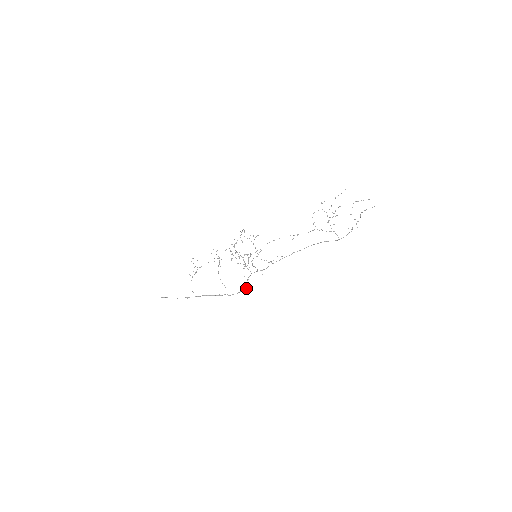
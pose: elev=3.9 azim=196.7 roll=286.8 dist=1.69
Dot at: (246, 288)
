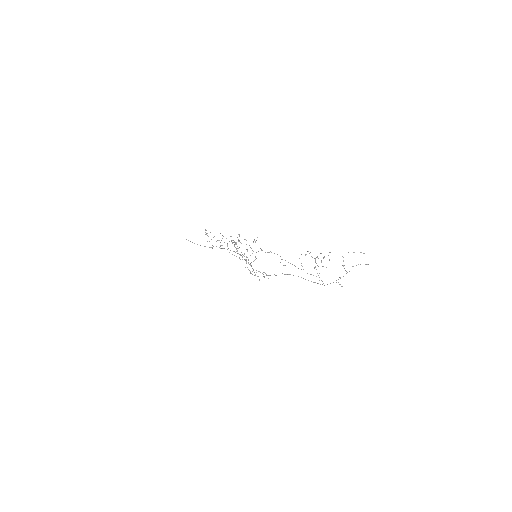
Dot at: (253, 270)
